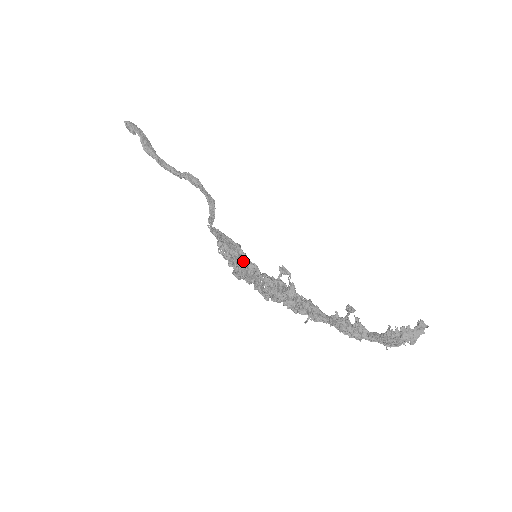
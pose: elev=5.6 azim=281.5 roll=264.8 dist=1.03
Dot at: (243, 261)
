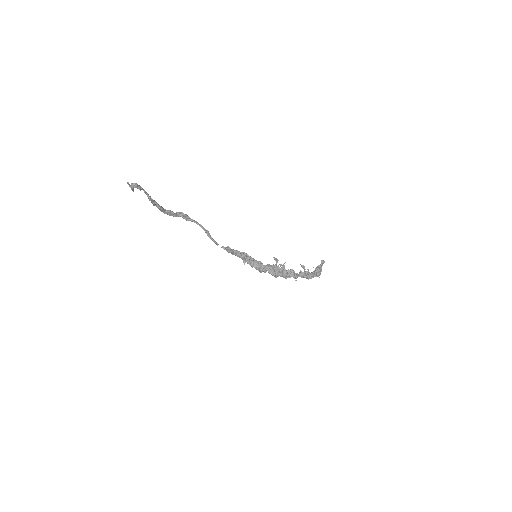
Dot at: (254, 261)
